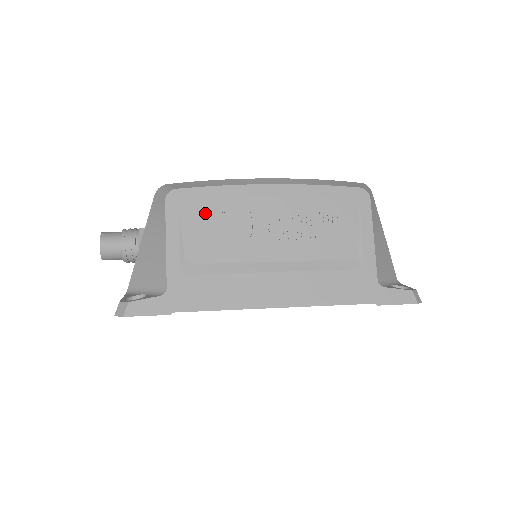
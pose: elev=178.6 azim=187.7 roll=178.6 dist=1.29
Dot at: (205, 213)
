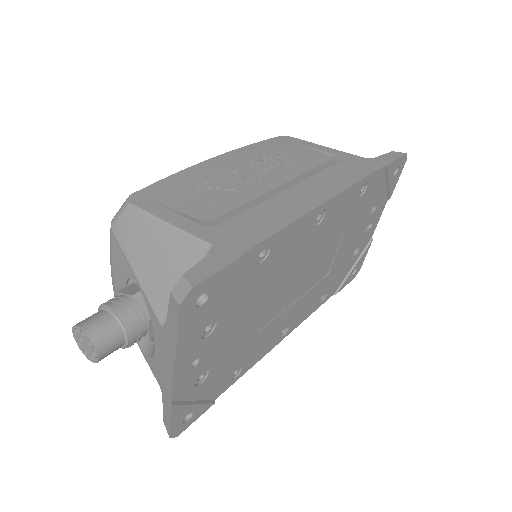
Dot at: (180, 191)
